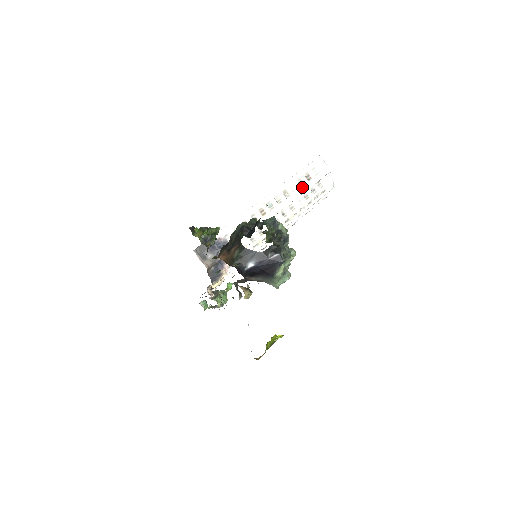
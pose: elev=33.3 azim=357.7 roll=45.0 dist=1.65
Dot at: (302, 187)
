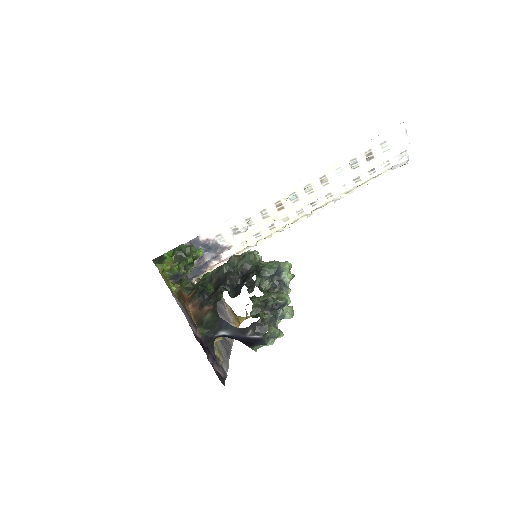
Dot at: (353, 172)
